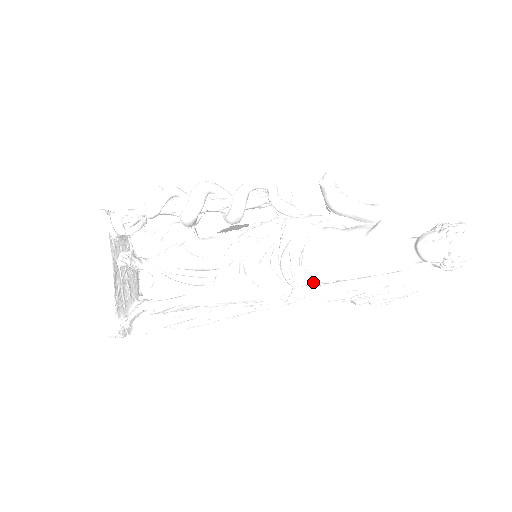
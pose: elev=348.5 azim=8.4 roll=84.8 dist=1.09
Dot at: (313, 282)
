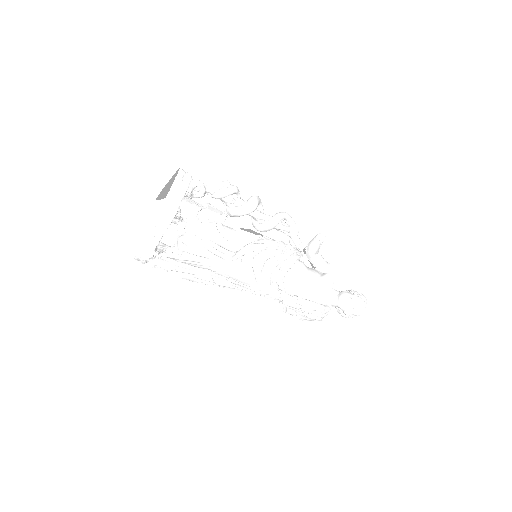
Dot at: (283, 289)
